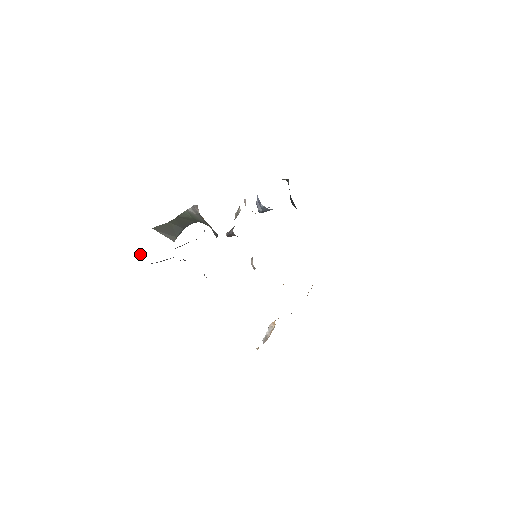
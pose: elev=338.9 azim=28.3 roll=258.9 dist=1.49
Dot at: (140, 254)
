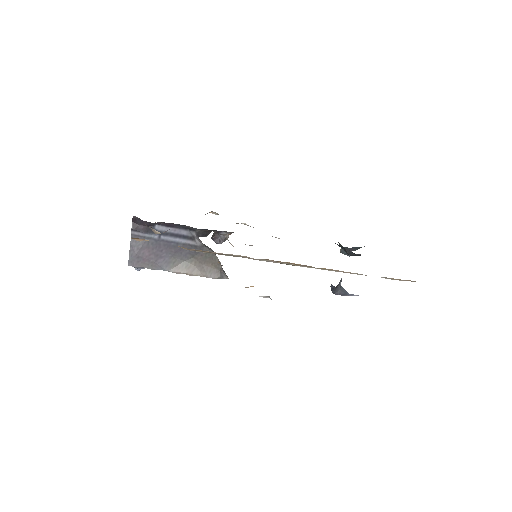
Dot at: occluded
